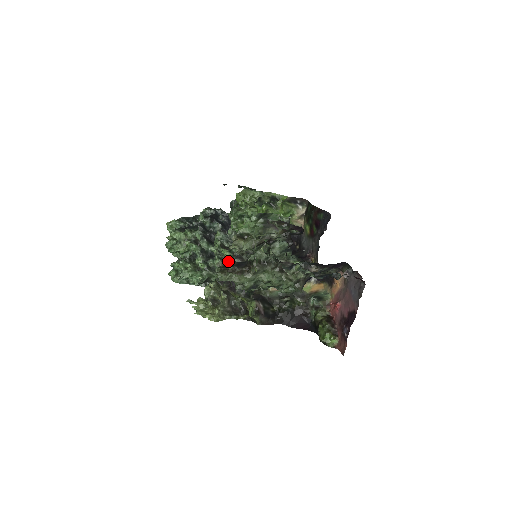
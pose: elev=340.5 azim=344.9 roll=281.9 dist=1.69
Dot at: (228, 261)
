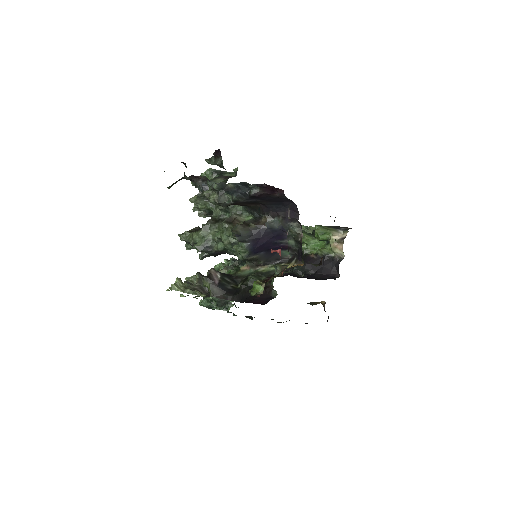
Dot at: (194, 228)
